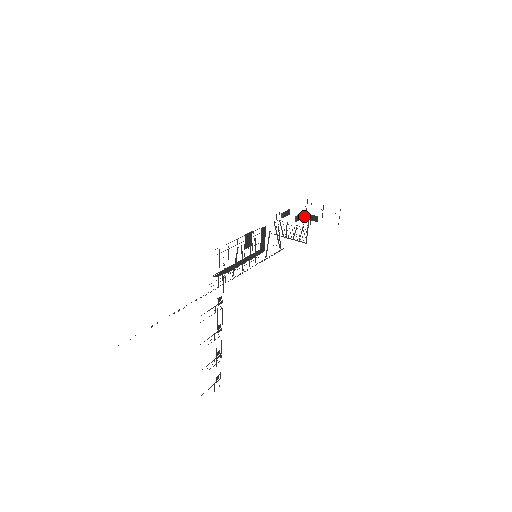
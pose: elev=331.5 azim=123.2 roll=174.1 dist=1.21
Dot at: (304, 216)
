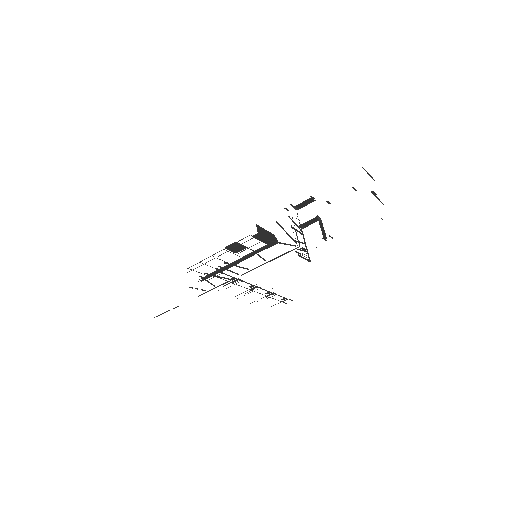
Dot at: occluded
